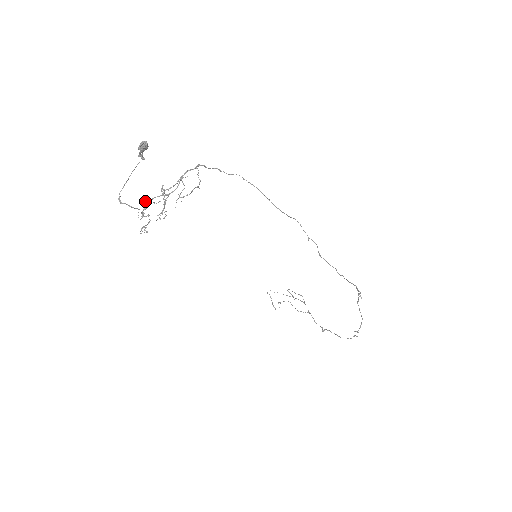
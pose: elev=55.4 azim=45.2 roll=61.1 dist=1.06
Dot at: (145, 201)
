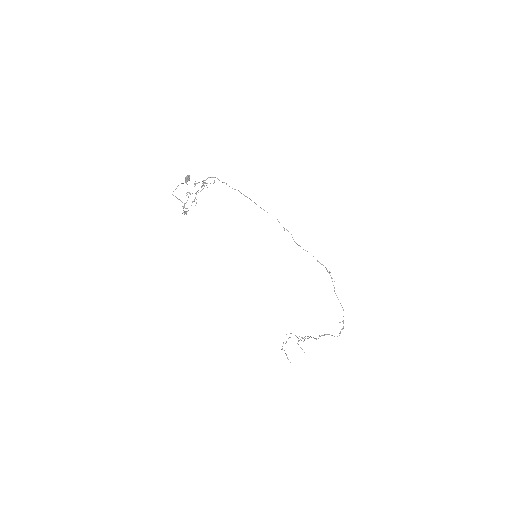
Dot at: (186, 195)
